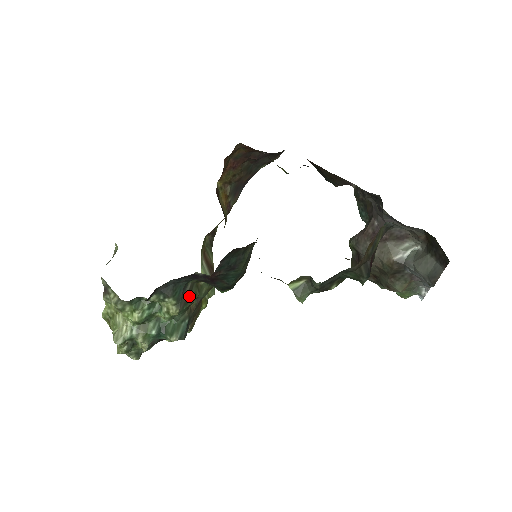
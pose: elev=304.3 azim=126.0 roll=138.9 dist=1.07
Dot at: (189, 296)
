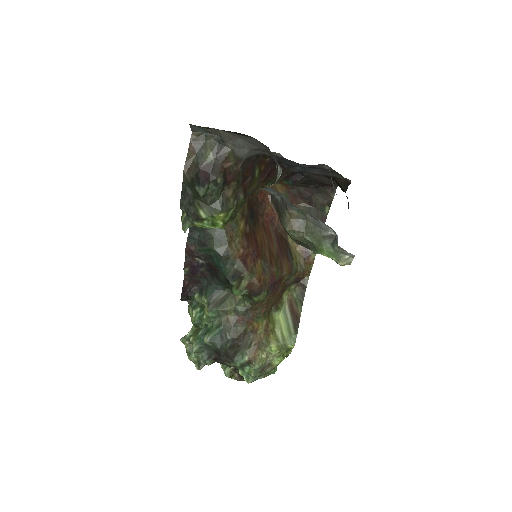
Dot at: (223, 302)
